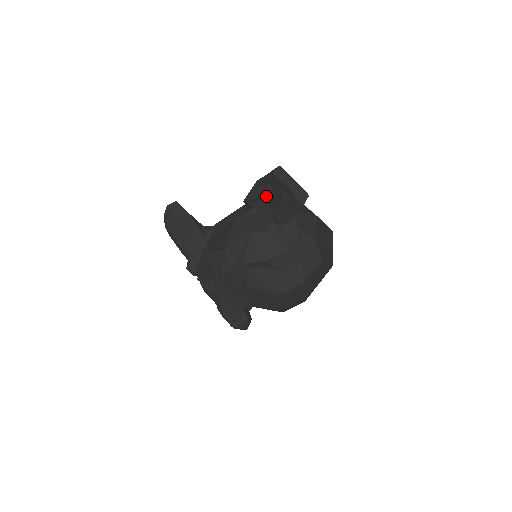
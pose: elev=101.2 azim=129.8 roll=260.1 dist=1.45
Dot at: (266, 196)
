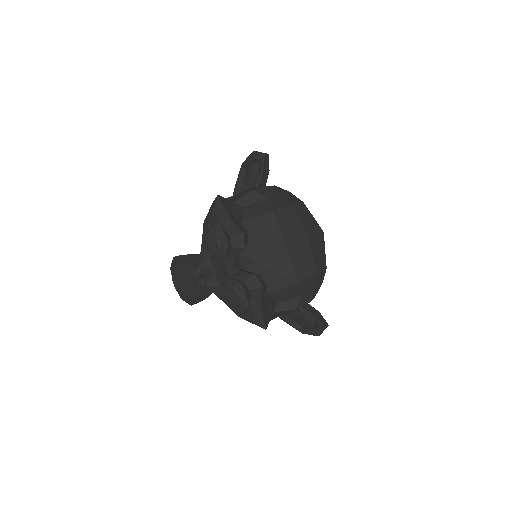
Dot at: occluded
